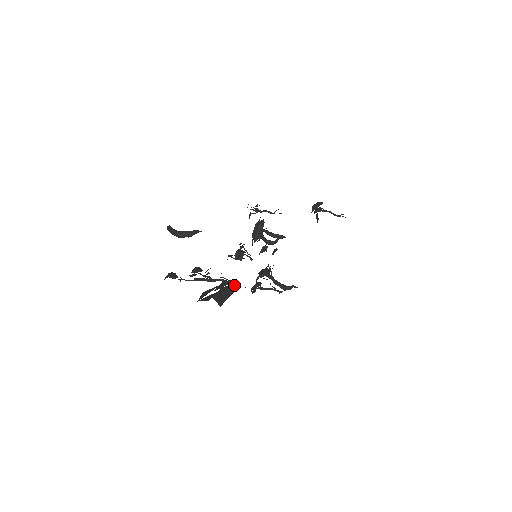
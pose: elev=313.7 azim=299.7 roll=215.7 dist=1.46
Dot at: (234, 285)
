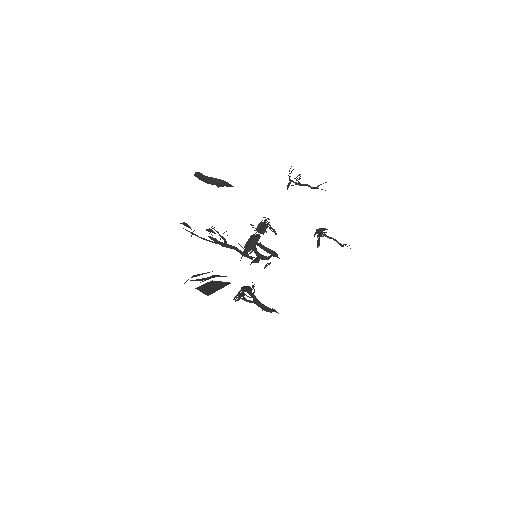
Dot at: (249, 257)
